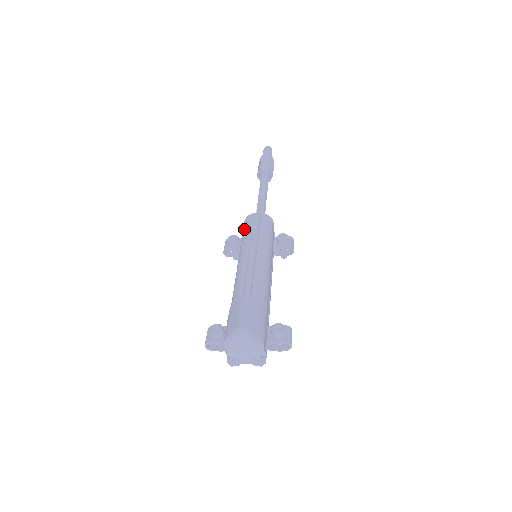
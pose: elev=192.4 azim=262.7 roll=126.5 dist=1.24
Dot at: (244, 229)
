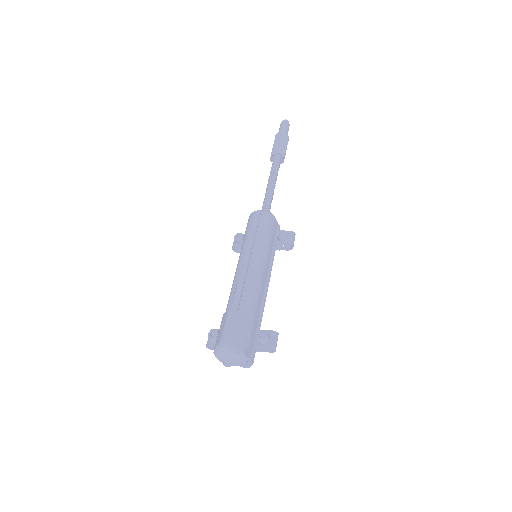
Dot at: (246, 229)
